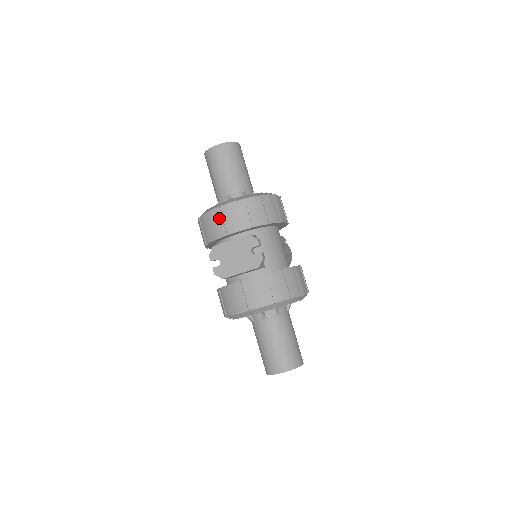
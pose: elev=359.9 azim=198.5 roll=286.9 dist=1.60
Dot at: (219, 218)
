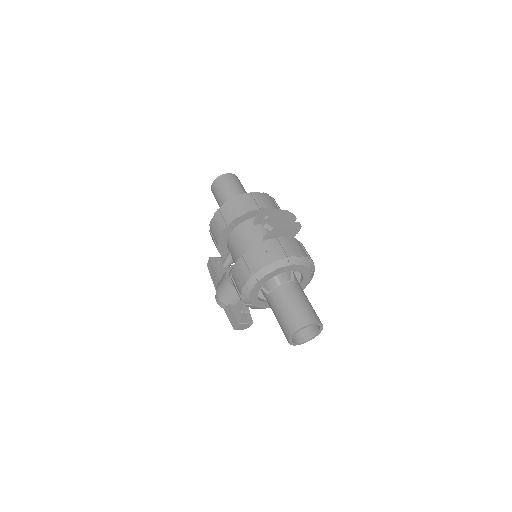
Dot at: (259, 197)
